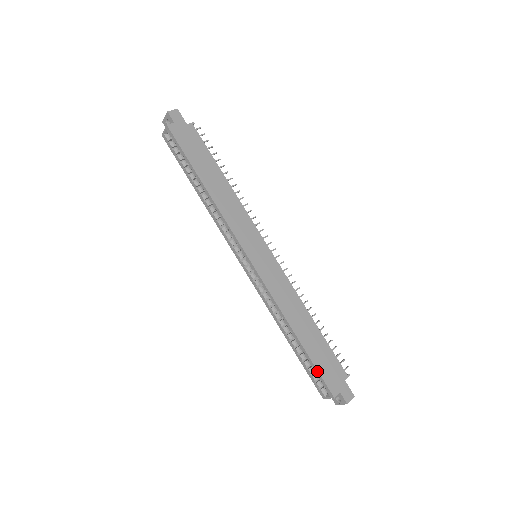
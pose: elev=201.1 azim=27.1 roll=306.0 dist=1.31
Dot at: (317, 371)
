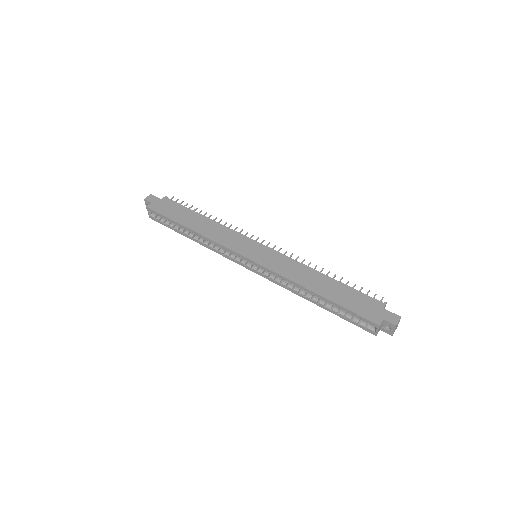
Dot at: (351, 312)
